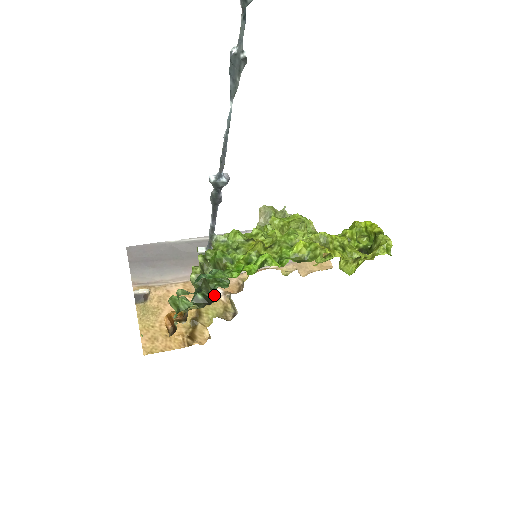
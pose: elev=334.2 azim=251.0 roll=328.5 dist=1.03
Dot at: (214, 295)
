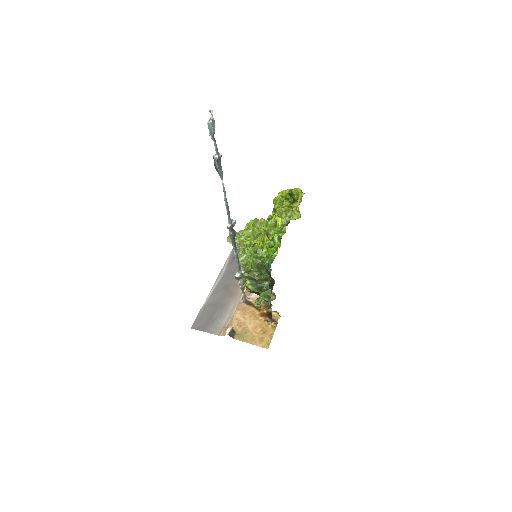
Dot at: occluded
